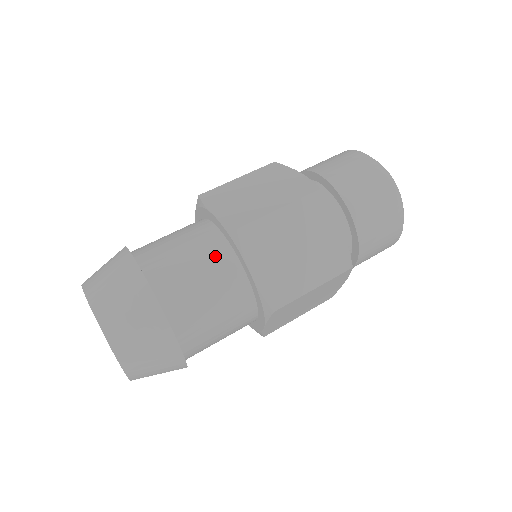
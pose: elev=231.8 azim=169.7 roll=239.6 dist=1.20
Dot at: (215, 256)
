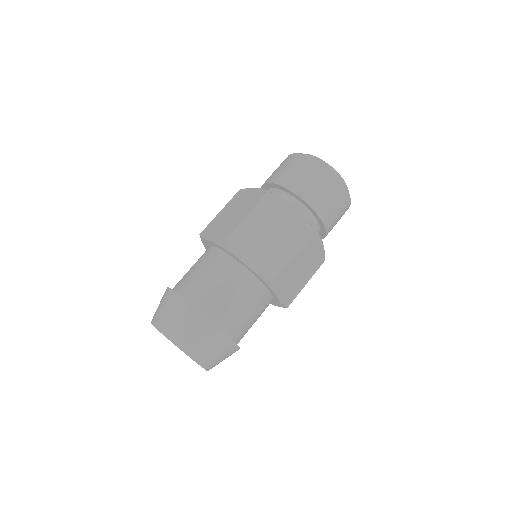
Dot at: (220, 265)
